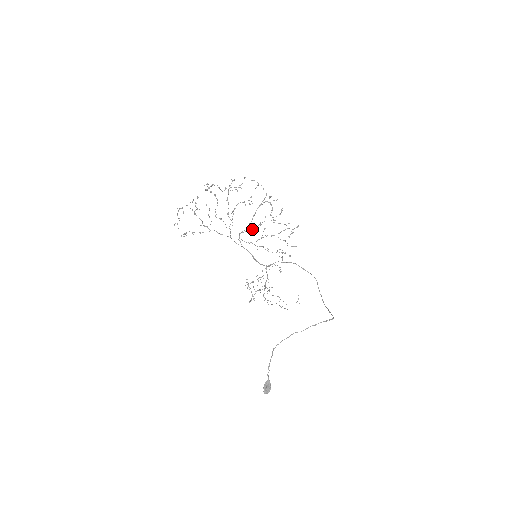
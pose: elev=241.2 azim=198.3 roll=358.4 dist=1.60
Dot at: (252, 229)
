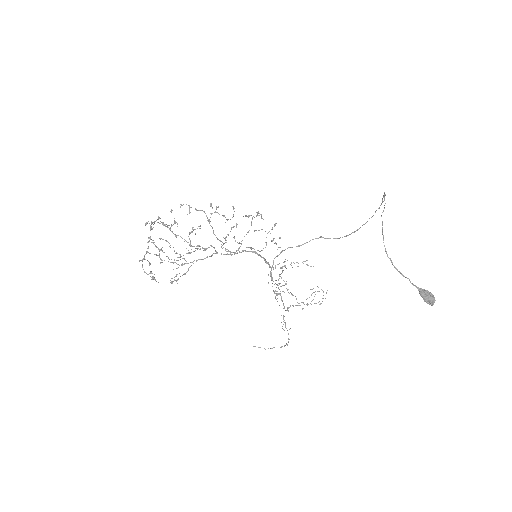
Dot at: (225, 242)
